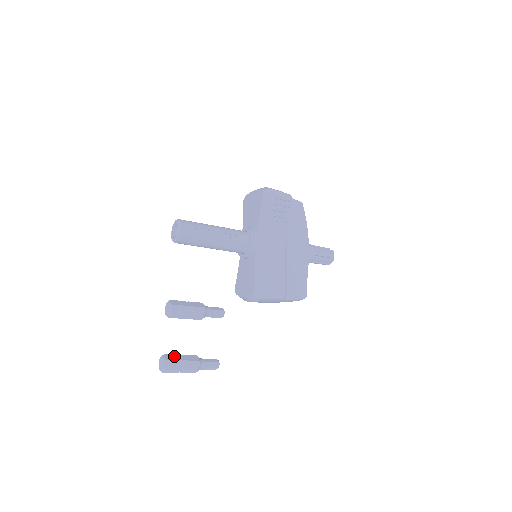
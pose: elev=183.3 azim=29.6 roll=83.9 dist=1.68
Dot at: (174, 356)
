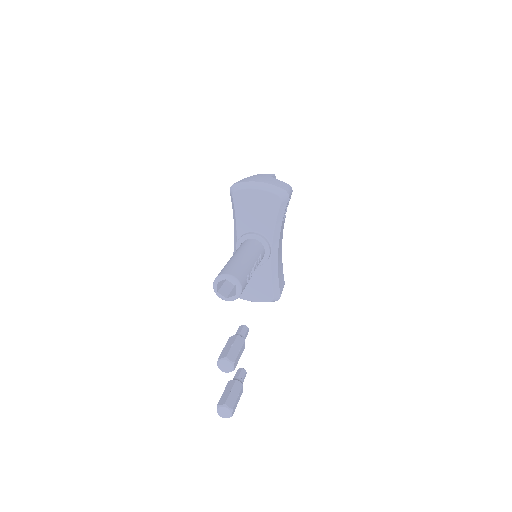
Dot at: (231, 398)
